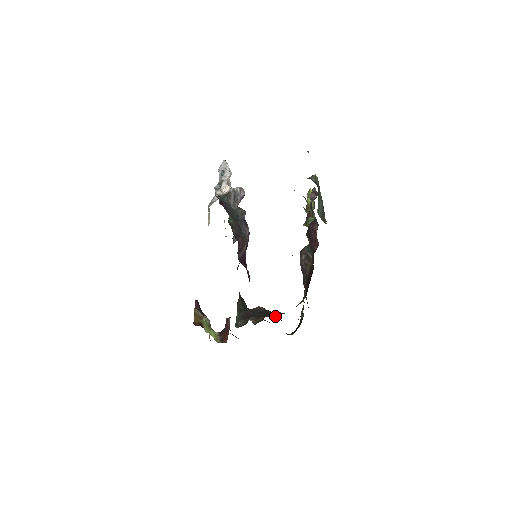
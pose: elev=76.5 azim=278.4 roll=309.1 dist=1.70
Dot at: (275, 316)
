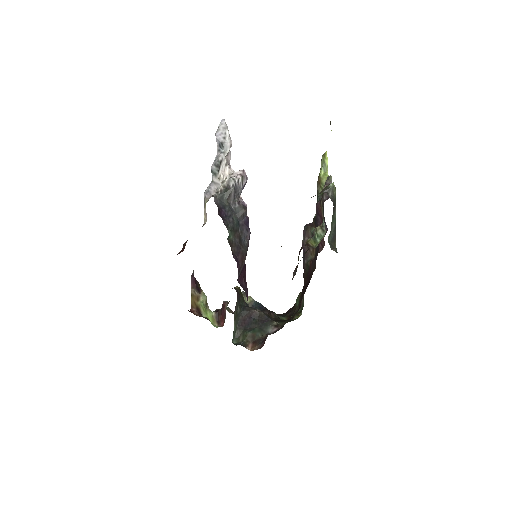
Dot at: (271, 332)
